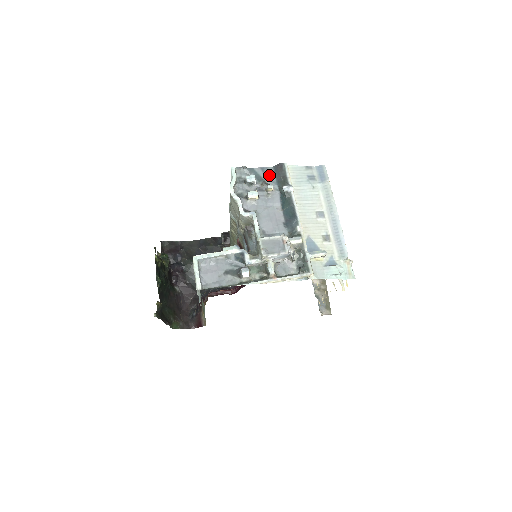
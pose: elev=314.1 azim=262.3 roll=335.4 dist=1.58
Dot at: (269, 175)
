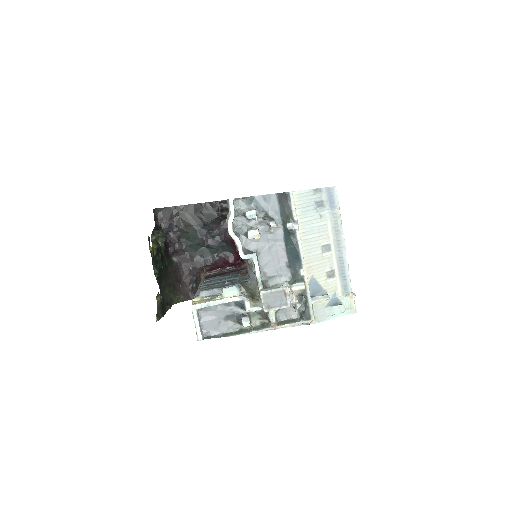
Dot at: (272, 205)
